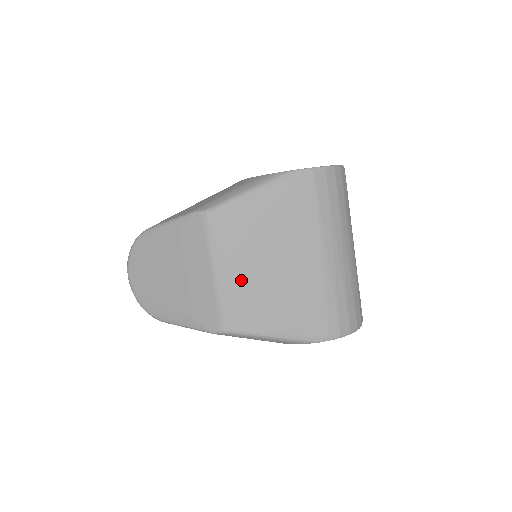
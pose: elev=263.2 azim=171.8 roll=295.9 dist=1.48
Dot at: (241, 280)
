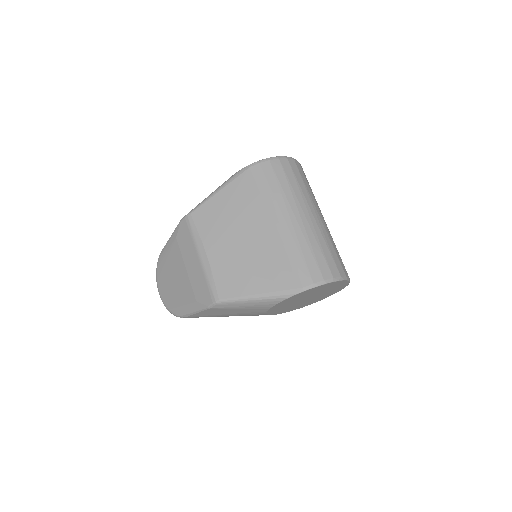
Dot at: (220, 257)
